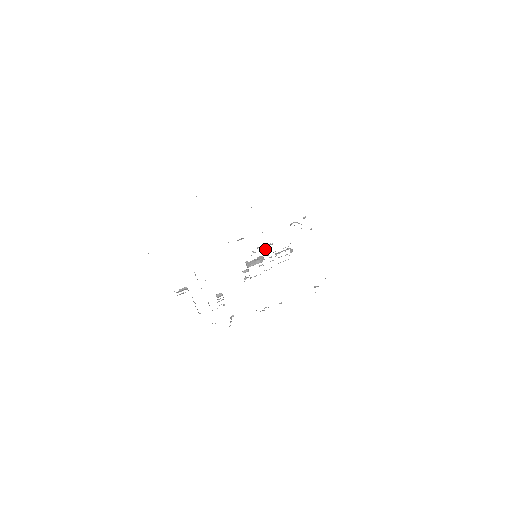
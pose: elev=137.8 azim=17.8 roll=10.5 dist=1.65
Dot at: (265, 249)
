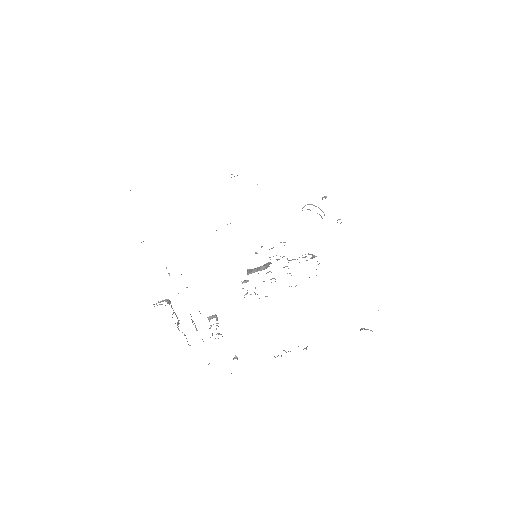
Dot at: (271, 248)
